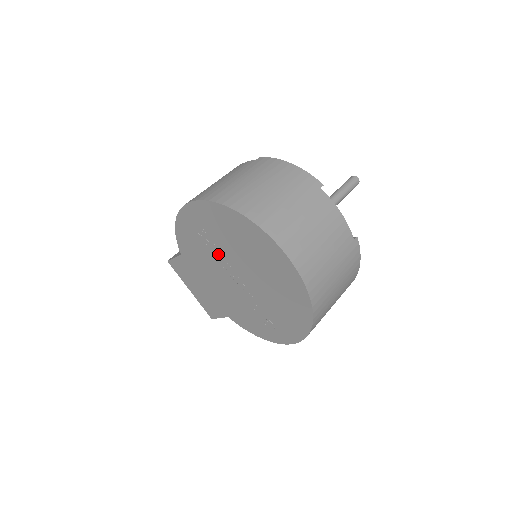
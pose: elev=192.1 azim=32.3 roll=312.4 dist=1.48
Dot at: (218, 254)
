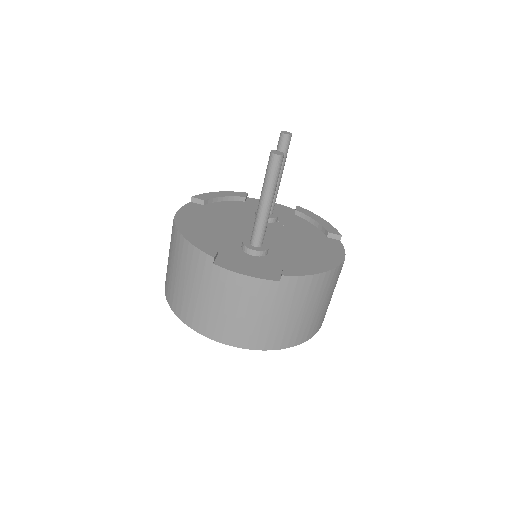
Dot at: occluded
